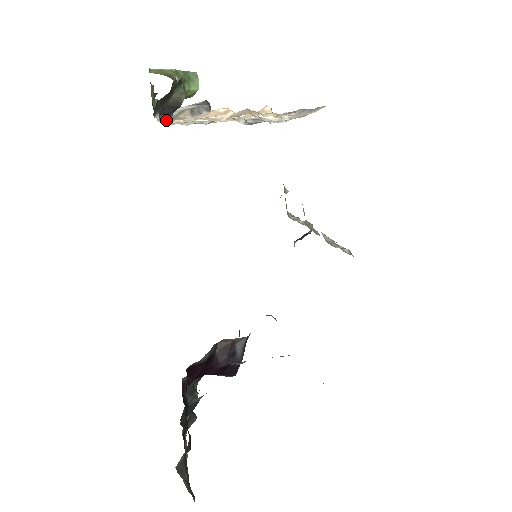
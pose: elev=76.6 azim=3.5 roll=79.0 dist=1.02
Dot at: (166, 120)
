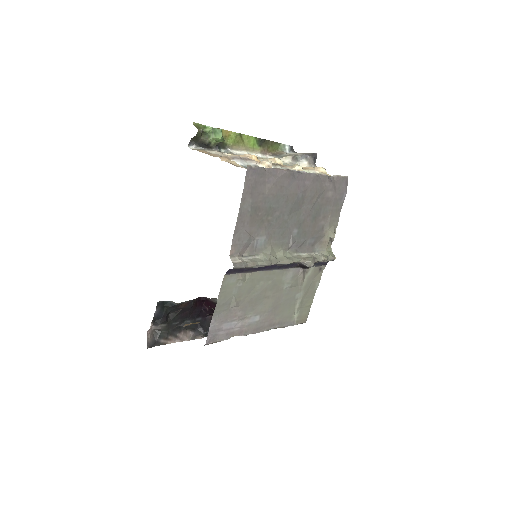
Dot at: (193, 149)
